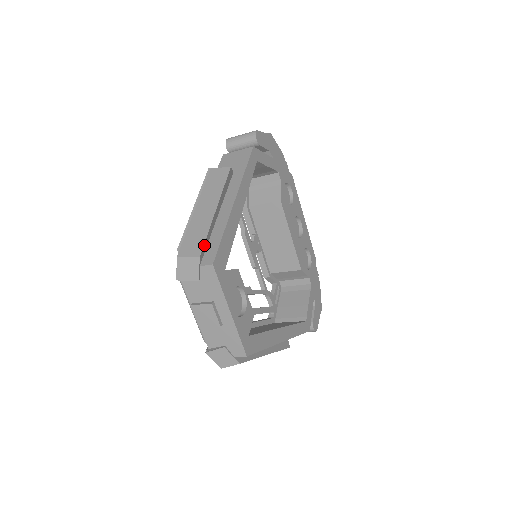
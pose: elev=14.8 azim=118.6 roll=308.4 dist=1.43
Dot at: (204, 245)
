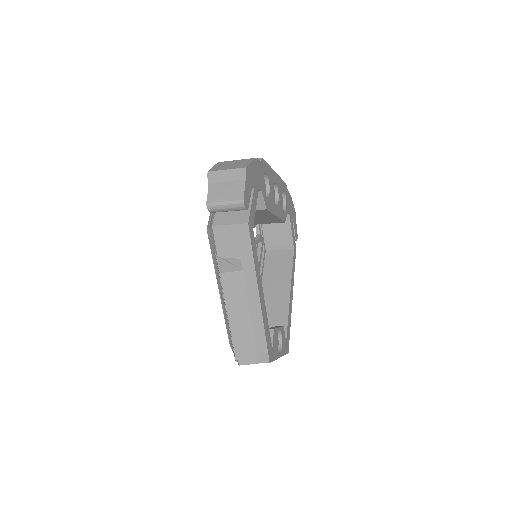
Dot at: (256, 352)
